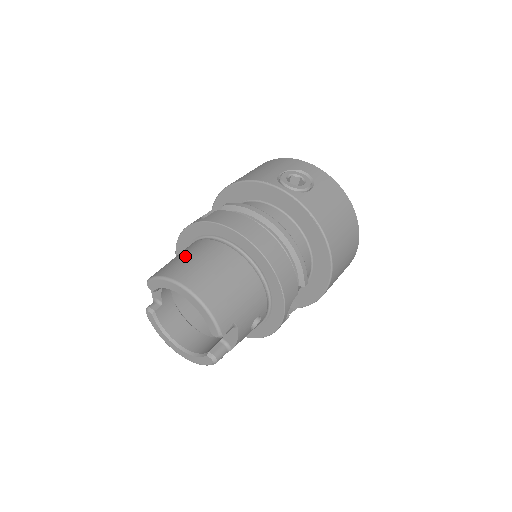
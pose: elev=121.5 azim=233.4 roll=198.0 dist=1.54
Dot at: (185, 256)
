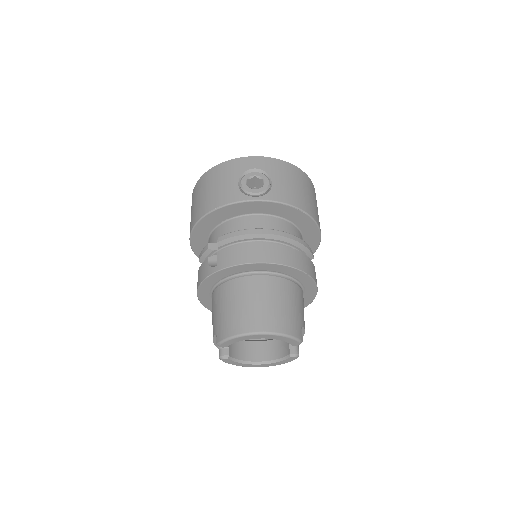
Dot at: (231, 307)
